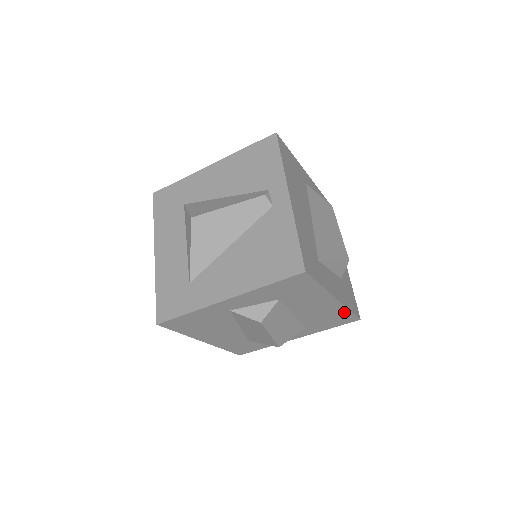
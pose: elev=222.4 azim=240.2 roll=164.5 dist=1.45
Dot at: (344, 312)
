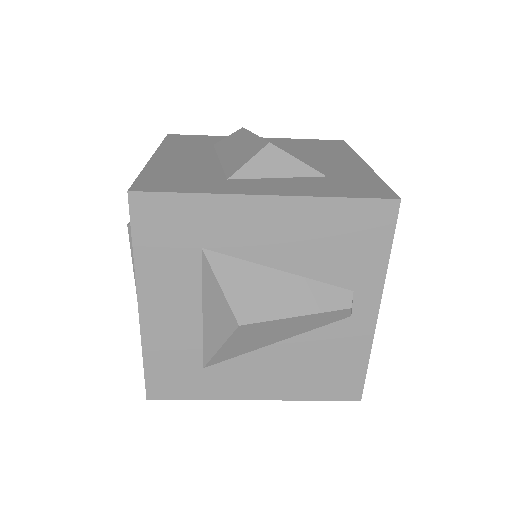
Dot at: occluded
